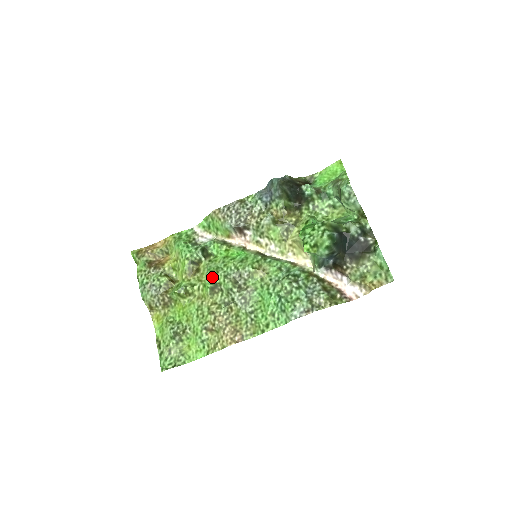
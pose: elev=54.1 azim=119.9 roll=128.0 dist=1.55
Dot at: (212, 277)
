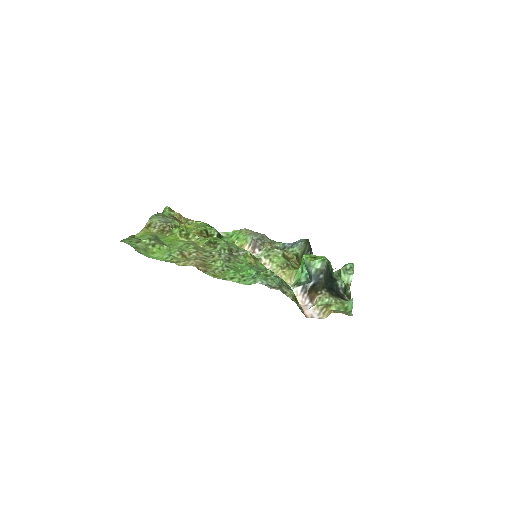
Dot at: (216, 239)
